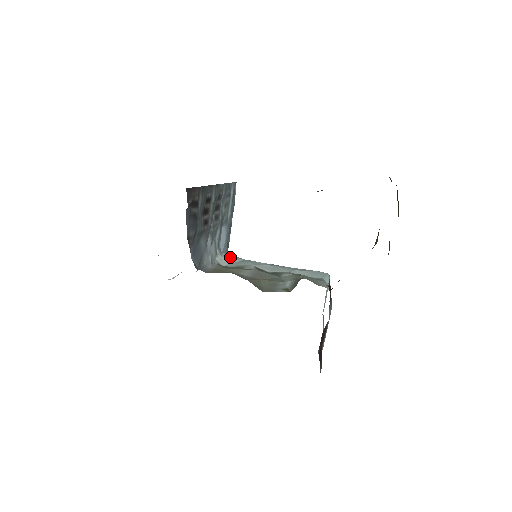
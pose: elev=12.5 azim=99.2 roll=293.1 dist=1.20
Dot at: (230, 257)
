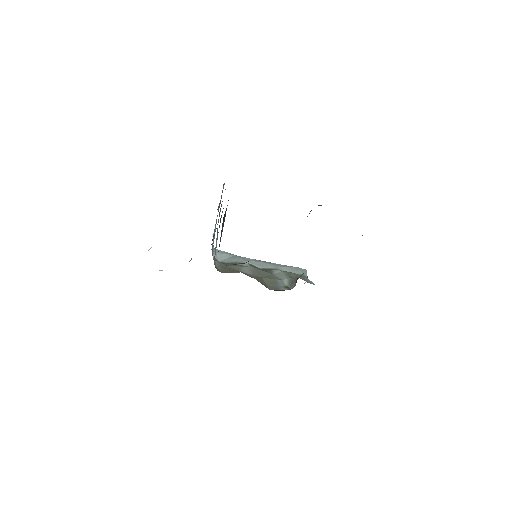
Dot at: (223, 253)
